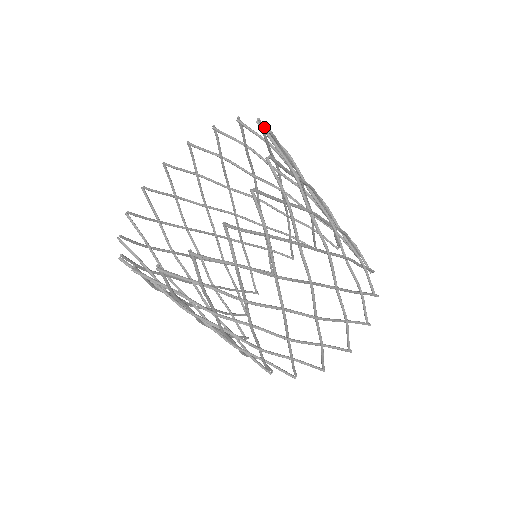
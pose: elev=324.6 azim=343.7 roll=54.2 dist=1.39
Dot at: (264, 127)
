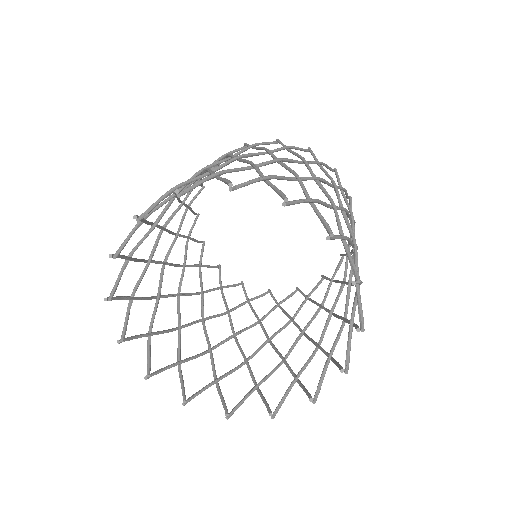
Dot at: (239, 185)
